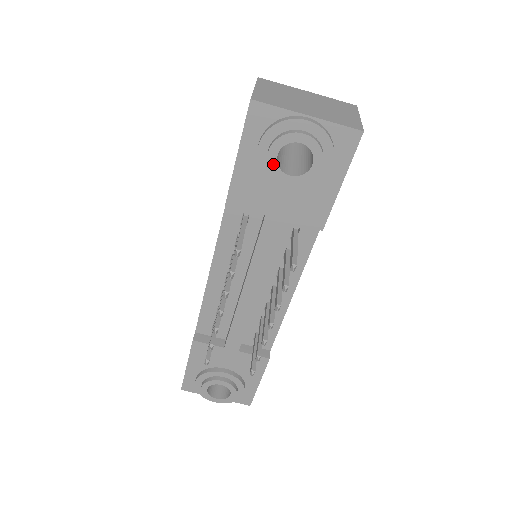
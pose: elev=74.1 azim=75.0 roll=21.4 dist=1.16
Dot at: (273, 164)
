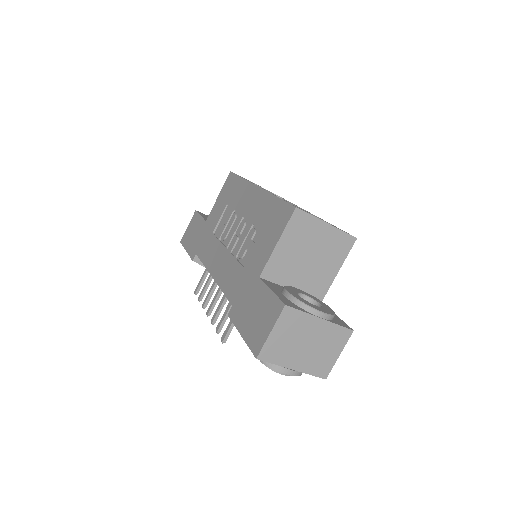
Dot at: occluded
